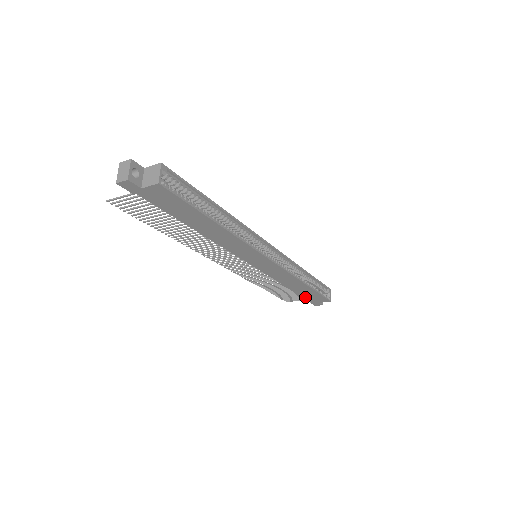
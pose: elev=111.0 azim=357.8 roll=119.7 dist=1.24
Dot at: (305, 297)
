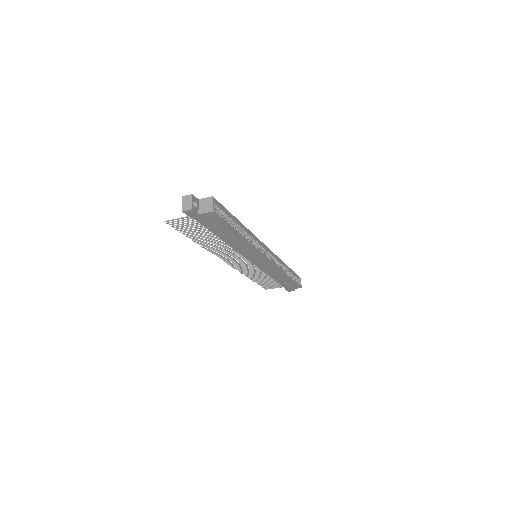
Dot at: (283, 285)
